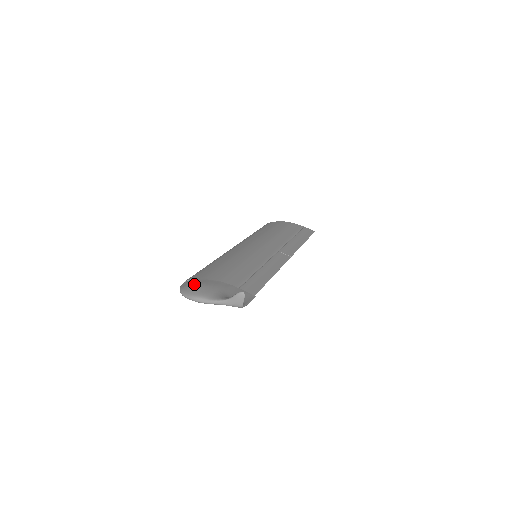
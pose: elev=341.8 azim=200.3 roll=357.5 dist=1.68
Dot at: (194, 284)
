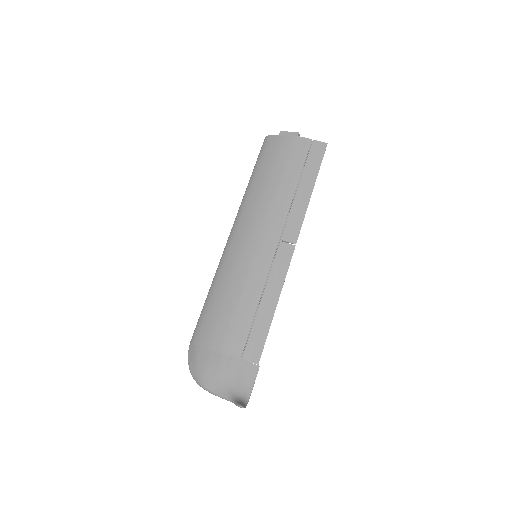
Dot at: (198, 363)
